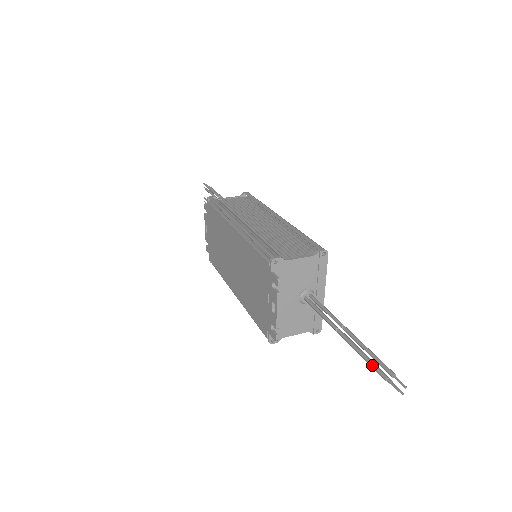
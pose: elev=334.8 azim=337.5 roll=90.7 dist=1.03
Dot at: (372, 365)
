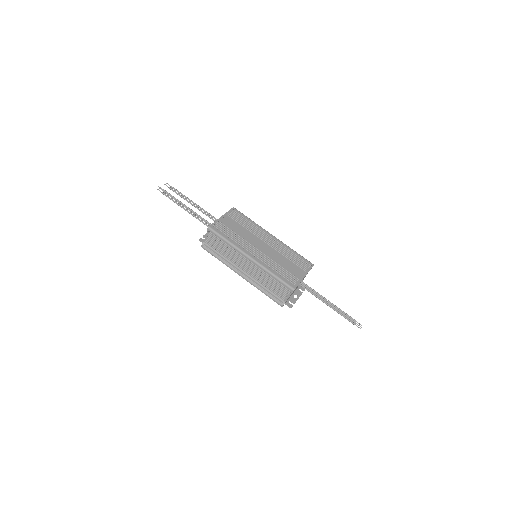
Dot at: occluded
